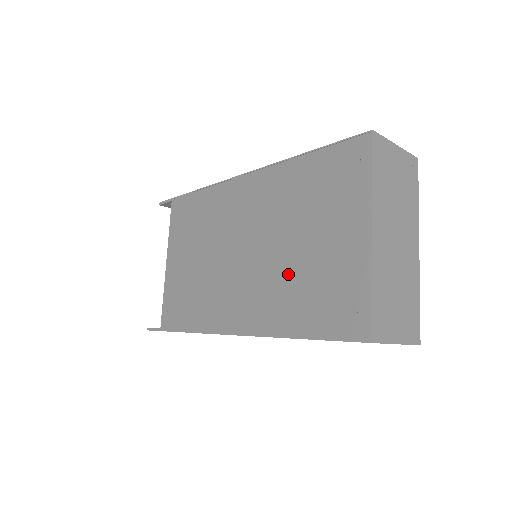
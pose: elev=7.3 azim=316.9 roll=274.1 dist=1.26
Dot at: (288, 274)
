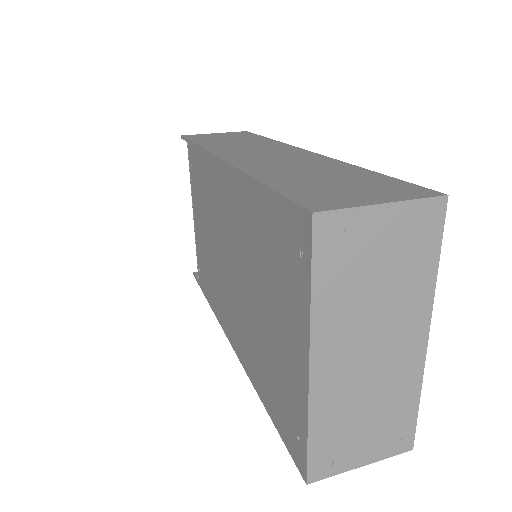
Dot at: (256, 331)
